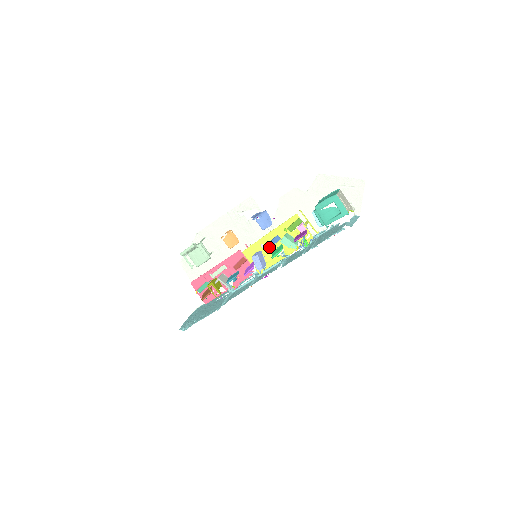
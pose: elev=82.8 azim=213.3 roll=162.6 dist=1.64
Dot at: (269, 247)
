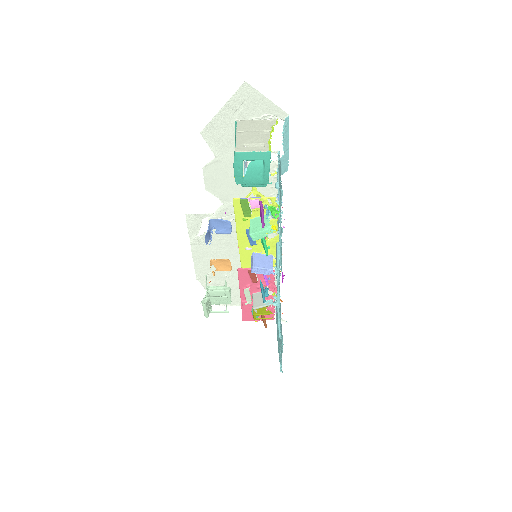
Dot at: (254, 244)
